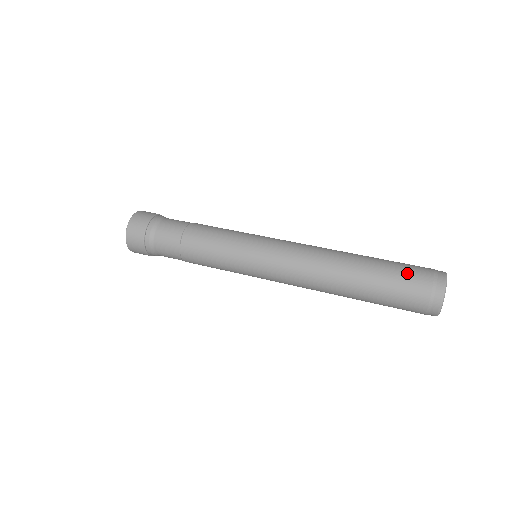
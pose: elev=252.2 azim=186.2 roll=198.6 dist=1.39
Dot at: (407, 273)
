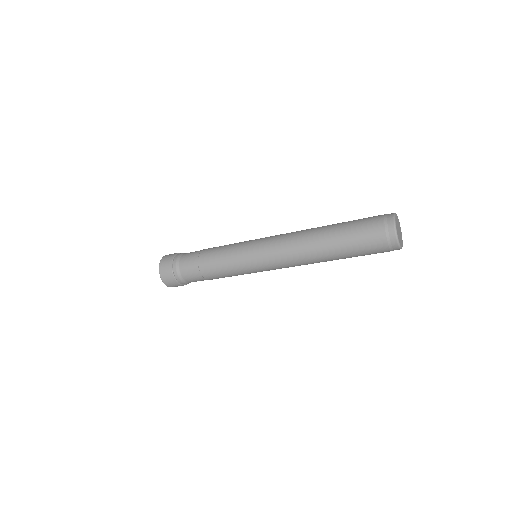
Dot at: (364, 229)
